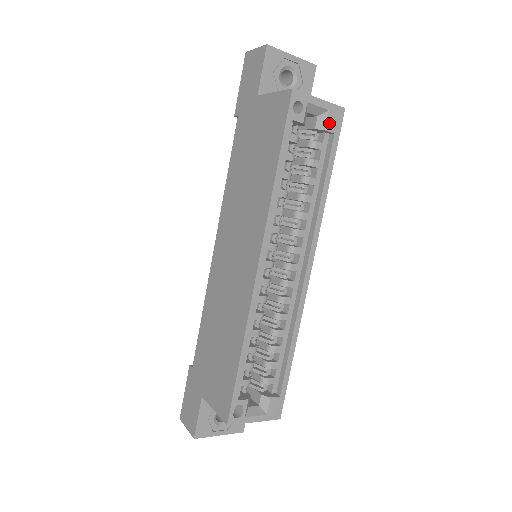
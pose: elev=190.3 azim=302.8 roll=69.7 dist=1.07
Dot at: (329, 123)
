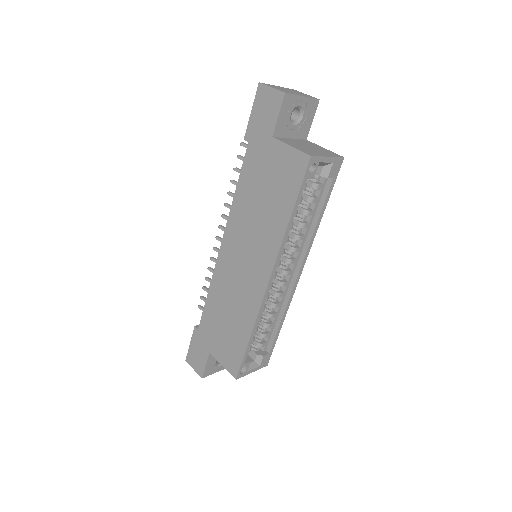
Dot at: (331, 172)
